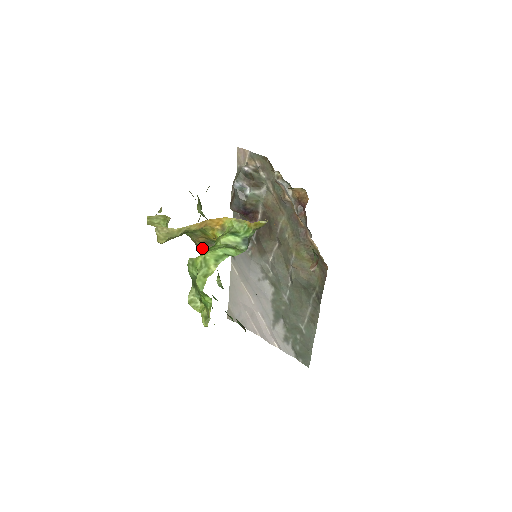
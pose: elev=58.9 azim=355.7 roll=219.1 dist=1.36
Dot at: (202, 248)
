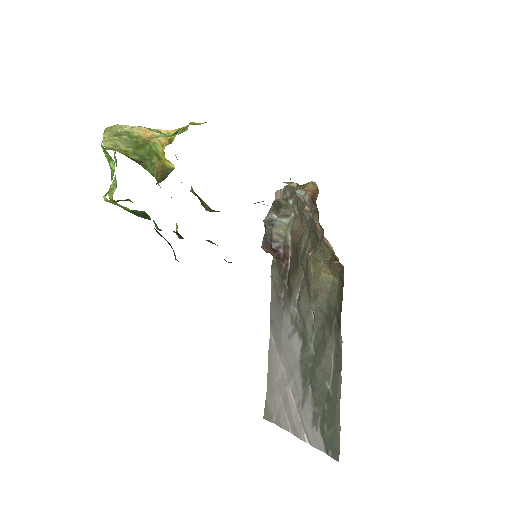
Dot at: (158, 178)
